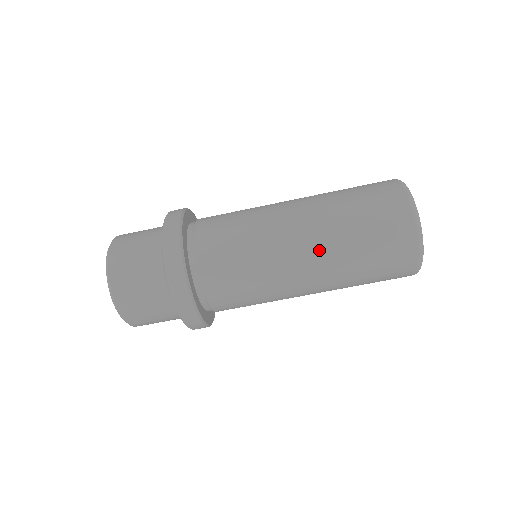
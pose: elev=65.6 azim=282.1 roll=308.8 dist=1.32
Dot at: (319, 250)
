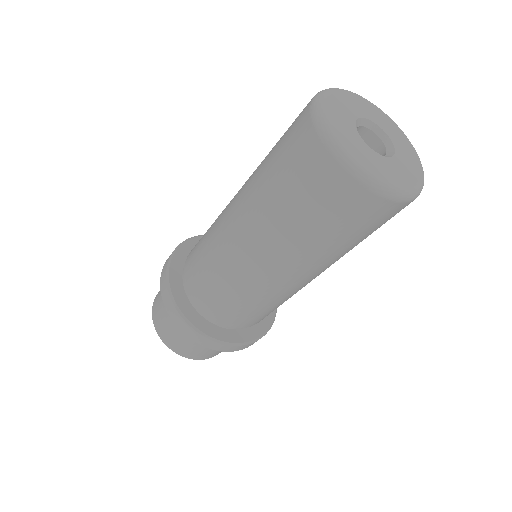
Dot at: (249, 221)
